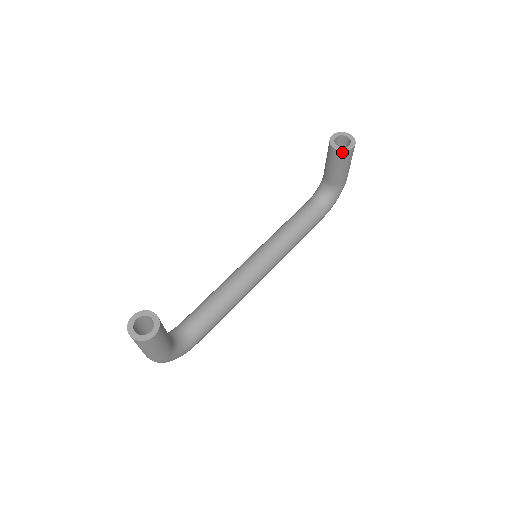
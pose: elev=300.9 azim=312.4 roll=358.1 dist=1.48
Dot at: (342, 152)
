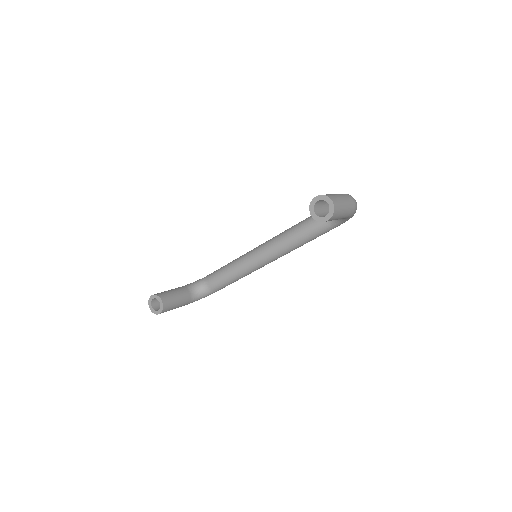
Dot at: (317, 220)
